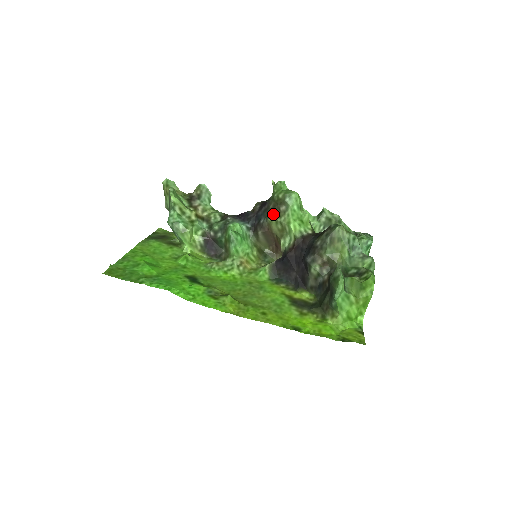
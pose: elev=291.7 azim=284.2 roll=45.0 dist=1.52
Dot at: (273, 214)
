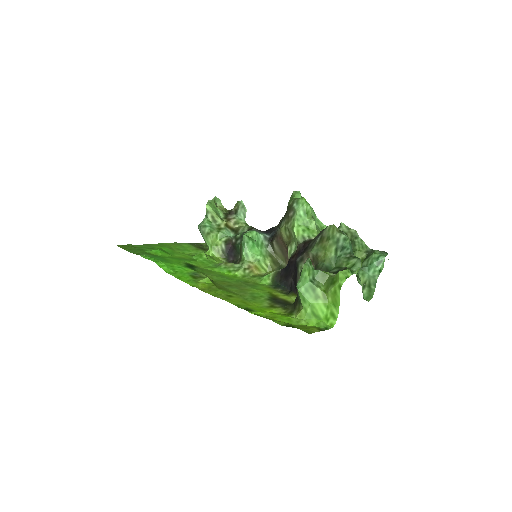
Dot at: (284, 221)
